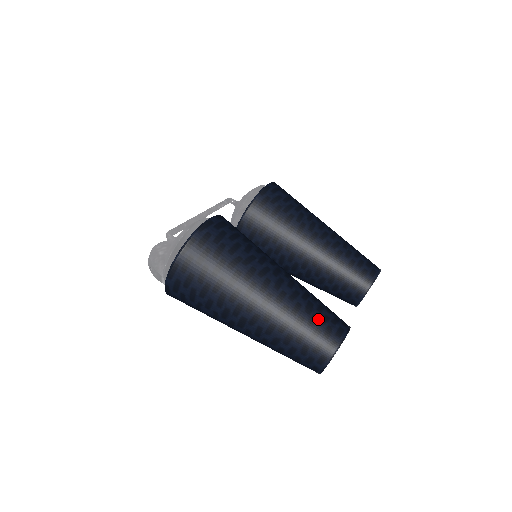
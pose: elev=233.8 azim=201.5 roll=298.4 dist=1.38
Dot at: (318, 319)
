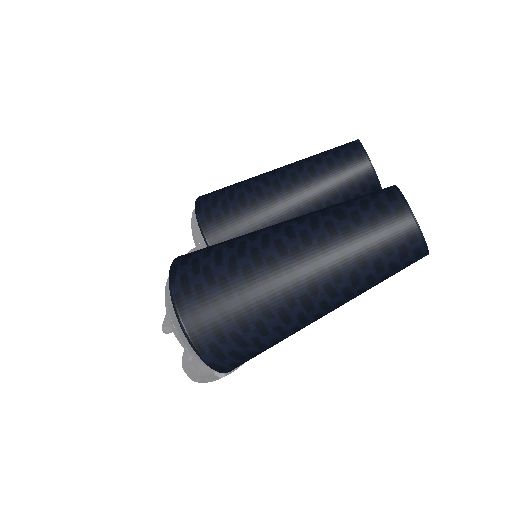
Dot at: (359, 211)
